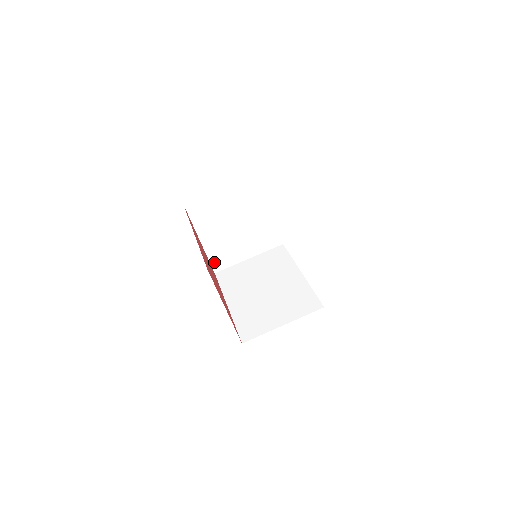
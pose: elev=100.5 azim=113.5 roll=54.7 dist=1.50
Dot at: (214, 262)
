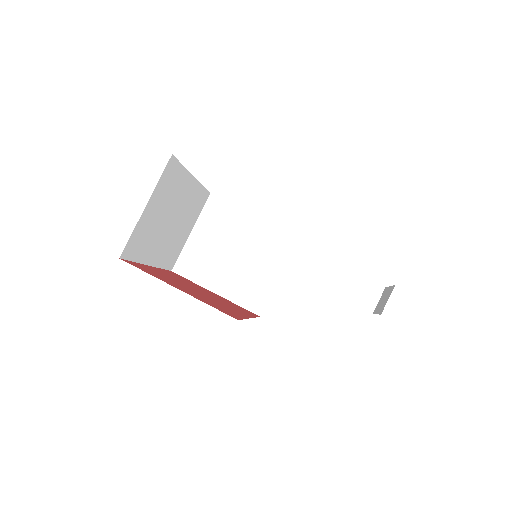
Dot at: (249, 305)
